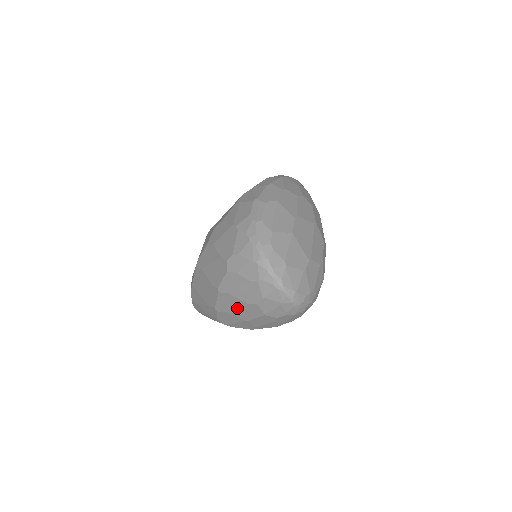
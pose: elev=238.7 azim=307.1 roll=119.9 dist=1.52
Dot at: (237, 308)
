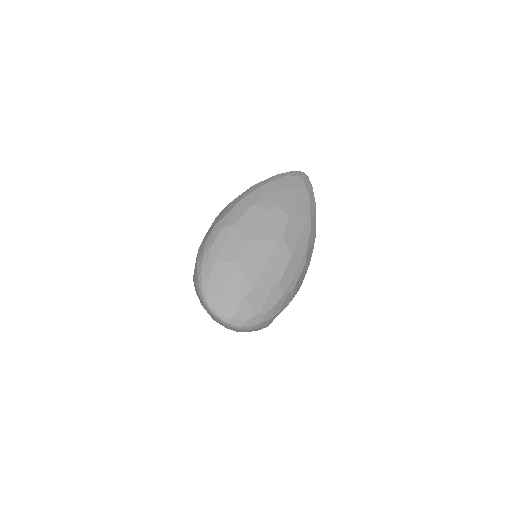
Dot at: occluded
